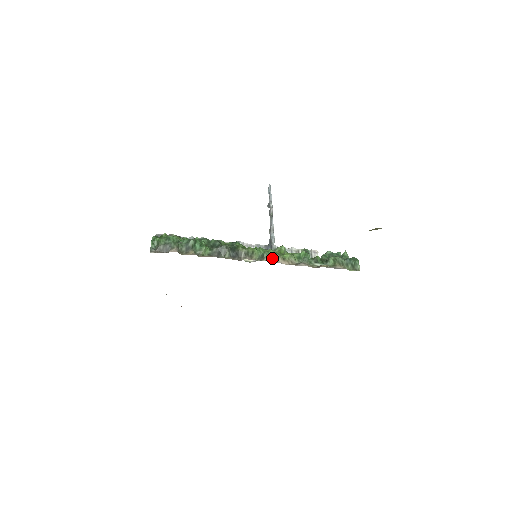
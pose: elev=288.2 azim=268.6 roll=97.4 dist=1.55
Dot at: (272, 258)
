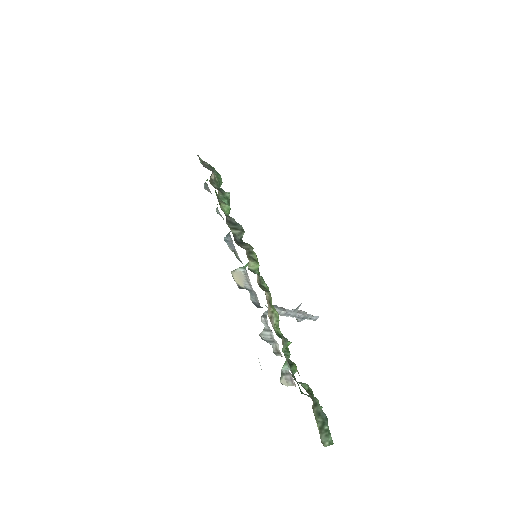
Dot at: (261, 287)
